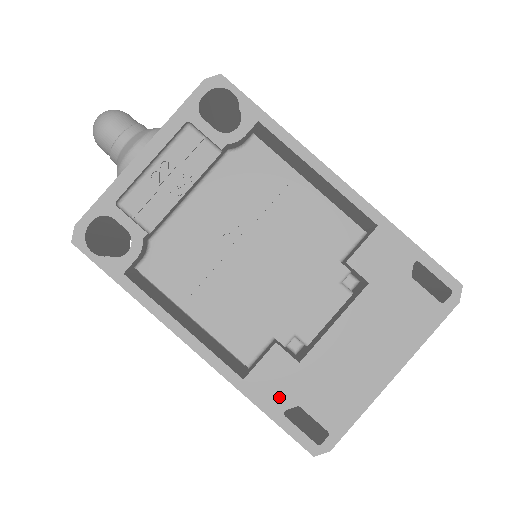
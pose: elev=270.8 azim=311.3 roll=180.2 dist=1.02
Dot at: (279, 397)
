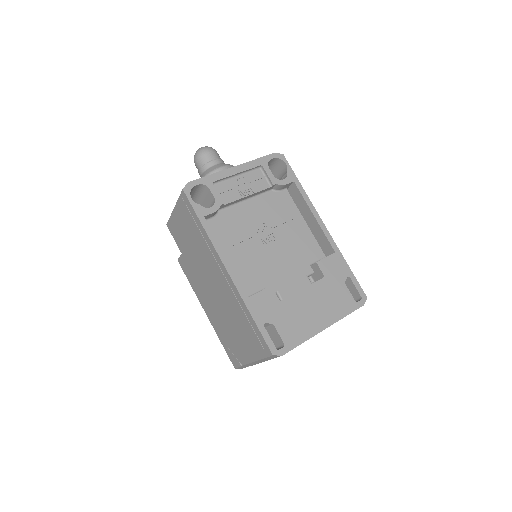
Dot at: (264, 315)
